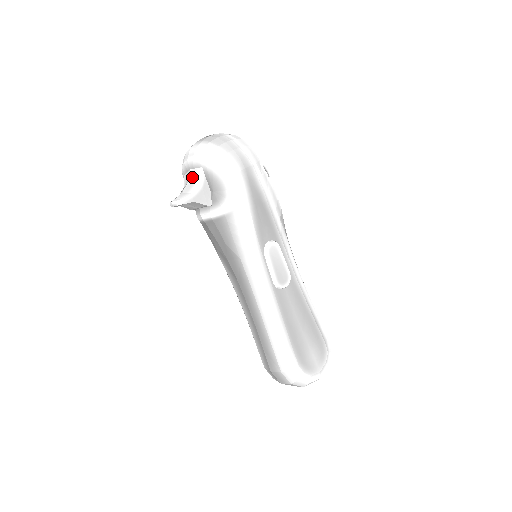
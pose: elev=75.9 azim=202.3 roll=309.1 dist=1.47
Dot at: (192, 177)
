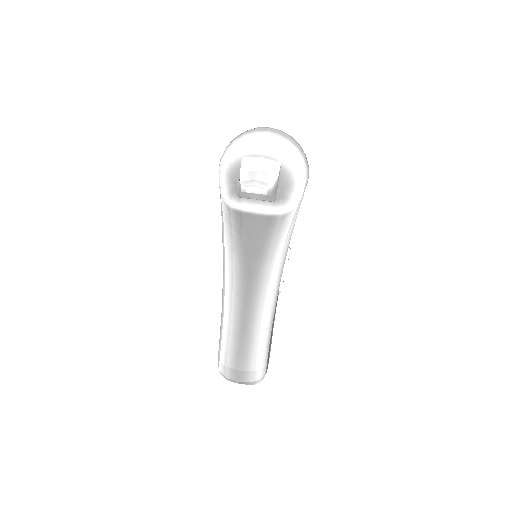
Dot at: (266, 167)
